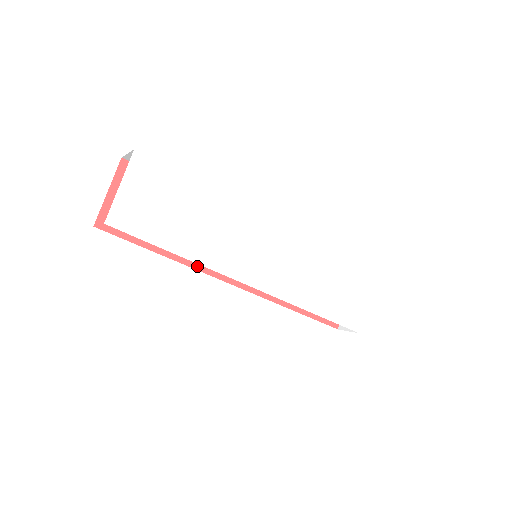
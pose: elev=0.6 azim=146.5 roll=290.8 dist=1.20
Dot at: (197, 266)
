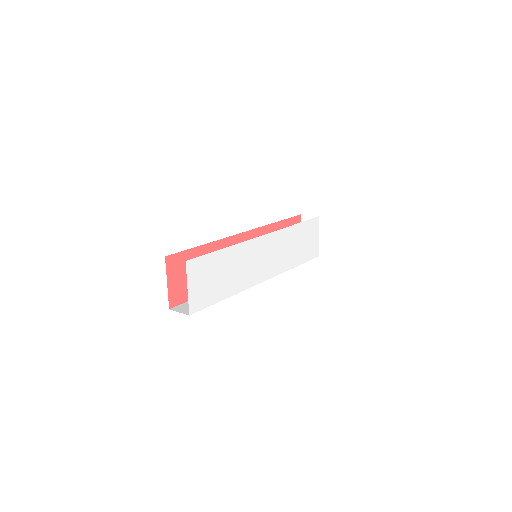
Dot at: occluded
